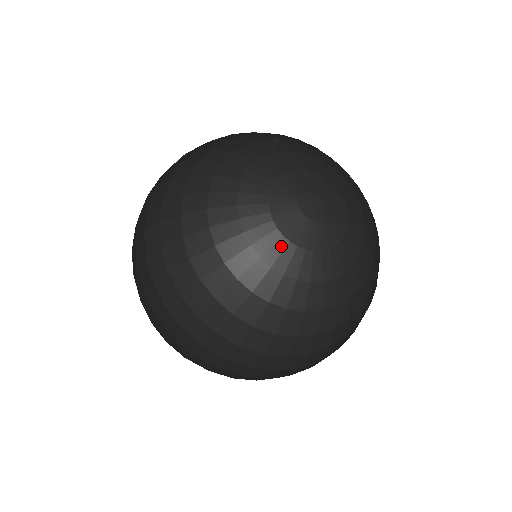
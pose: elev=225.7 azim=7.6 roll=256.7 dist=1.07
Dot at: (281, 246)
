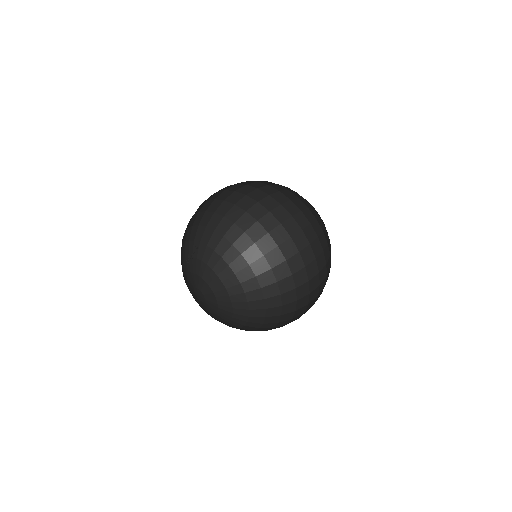
Dot at: occluded
